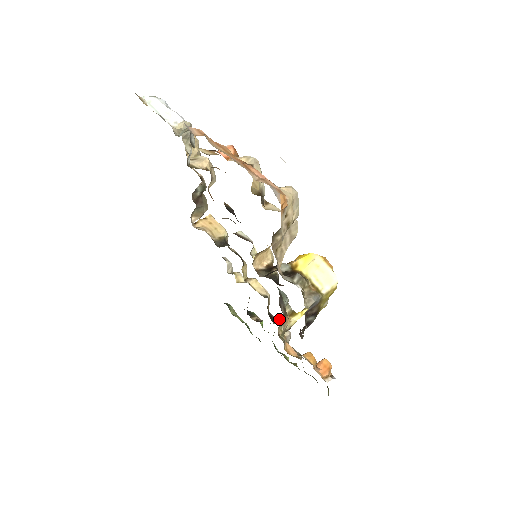
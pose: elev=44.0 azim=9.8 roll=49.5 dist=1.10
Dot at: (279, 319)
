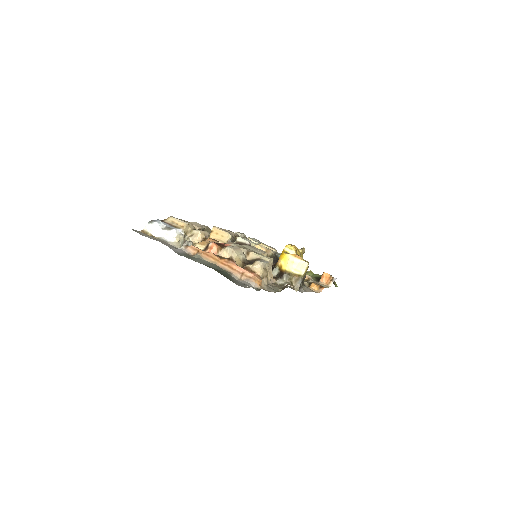
Dot at: occluded
